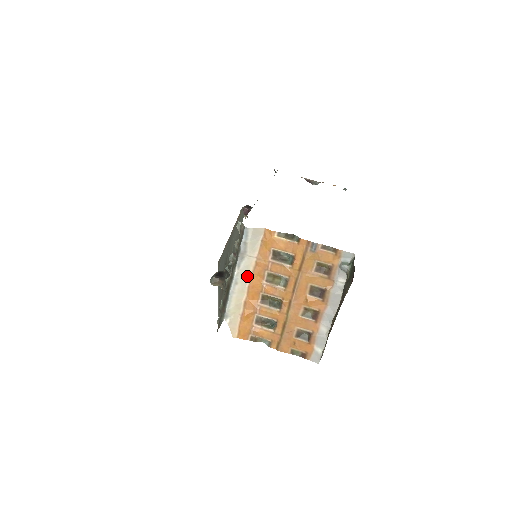
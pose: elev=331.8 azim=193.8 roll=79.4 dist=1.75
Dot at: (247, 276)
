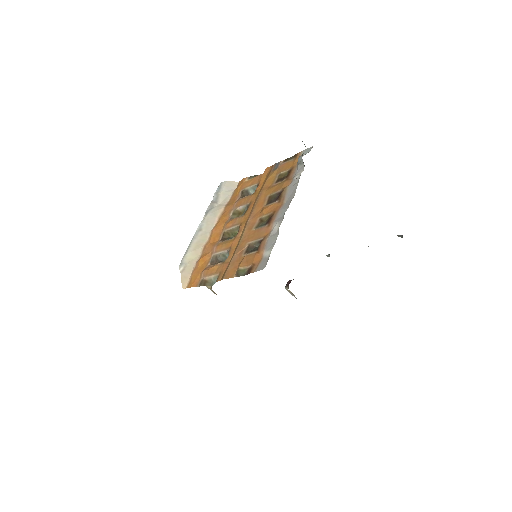
Dot at: (213, 222)
